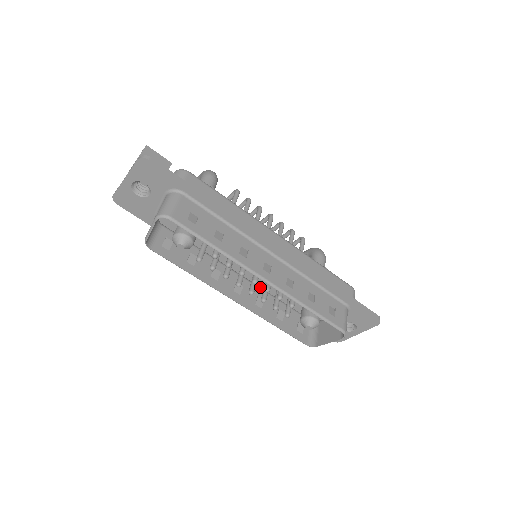
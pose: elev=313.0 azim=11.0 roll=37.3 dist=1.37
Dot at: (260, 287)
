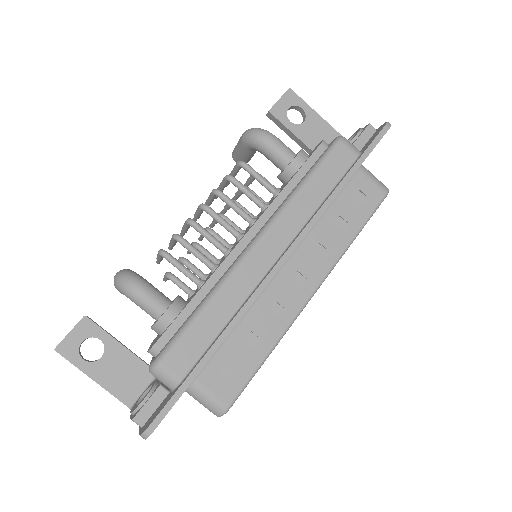
Dot at: occluded
